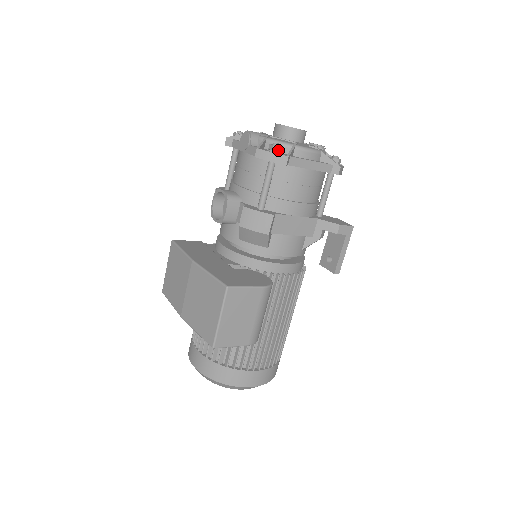
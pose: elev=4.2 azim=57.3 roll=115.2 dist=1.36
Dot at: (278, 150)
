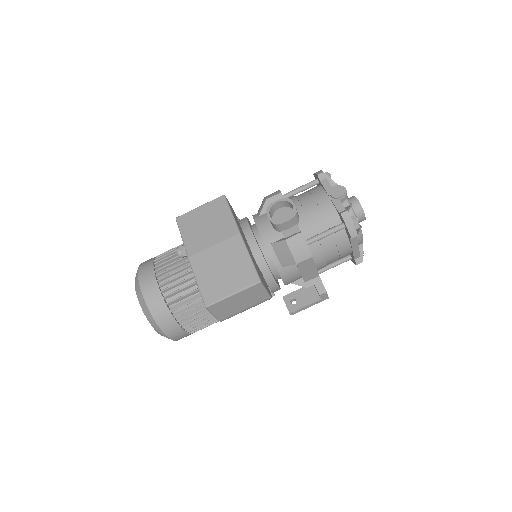
Dot at: (356, 224)
